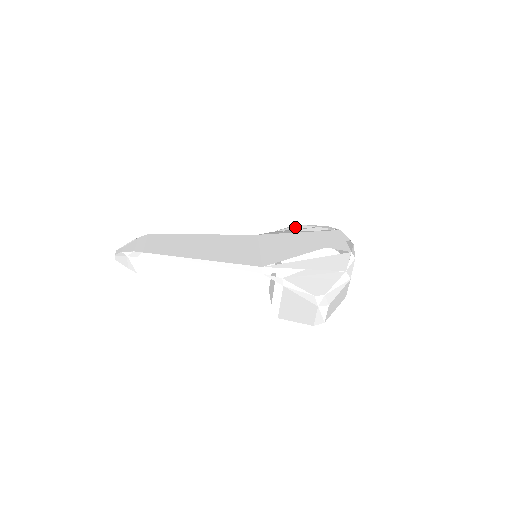
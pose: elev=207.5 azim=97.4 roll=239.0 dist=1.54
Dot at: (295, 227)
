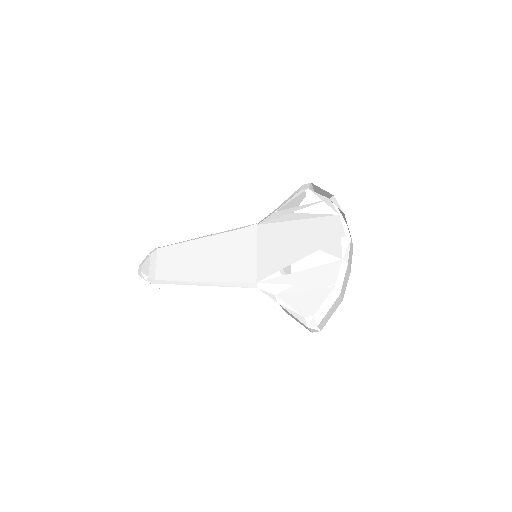
Dot at: (305, 185)
